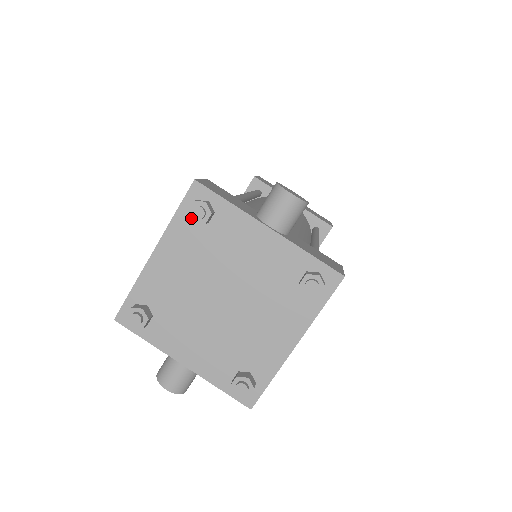
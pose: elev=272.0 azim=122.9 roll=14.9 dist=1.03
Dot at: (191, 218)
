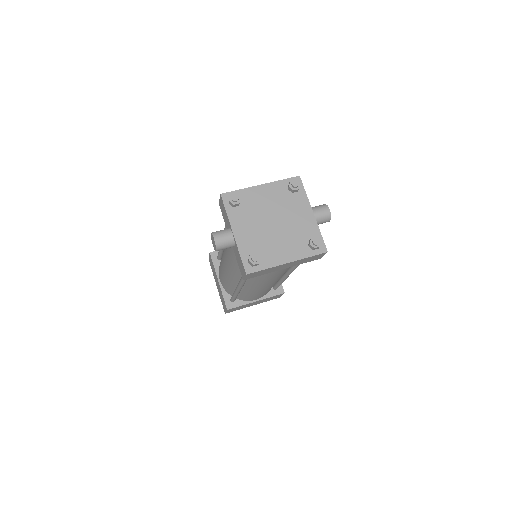
Dot at: (290, 184)
